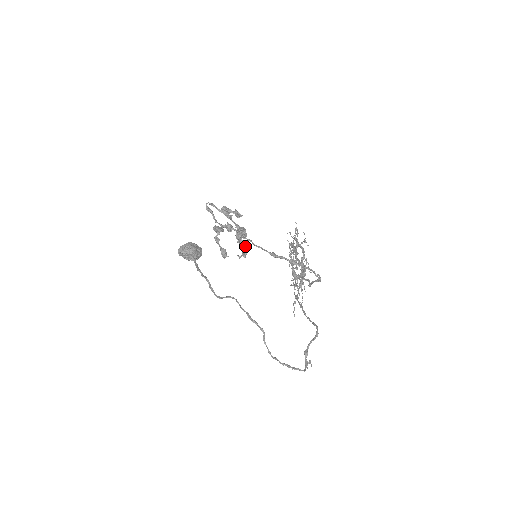
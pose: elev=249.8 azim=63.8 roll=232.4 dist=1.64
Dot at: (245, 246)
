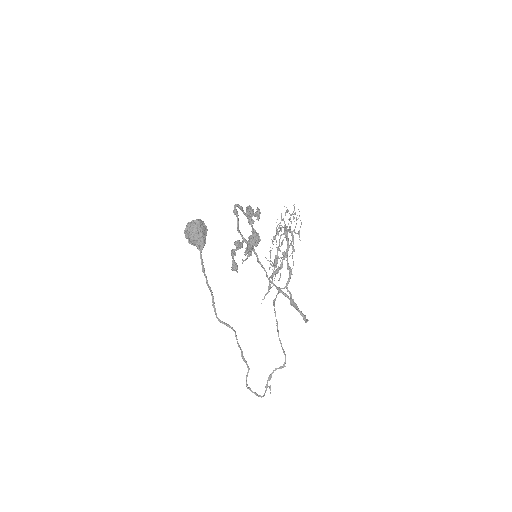
Dot at: occluded
